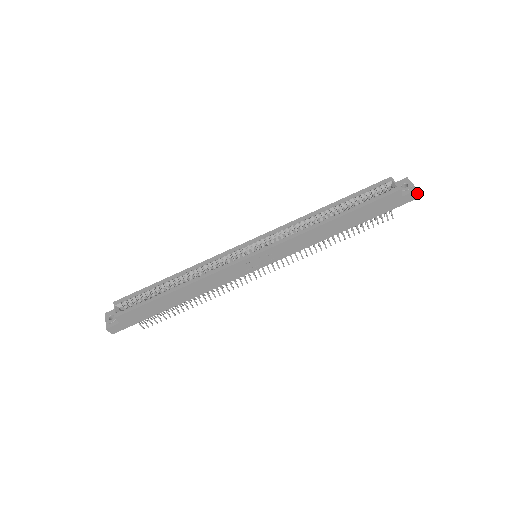
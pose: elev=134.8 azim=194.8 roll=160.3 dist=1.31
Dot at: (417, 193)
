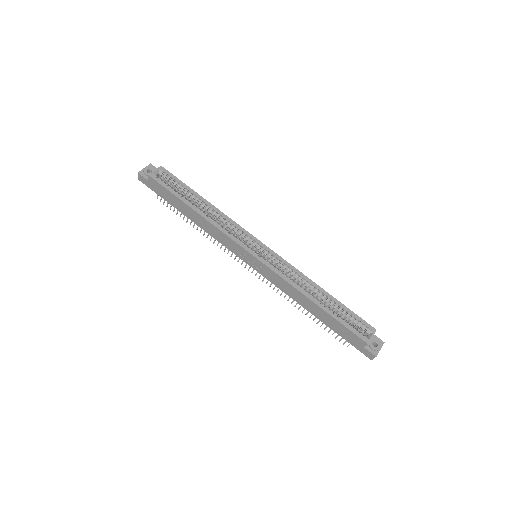
Dot at: (374, 357)
